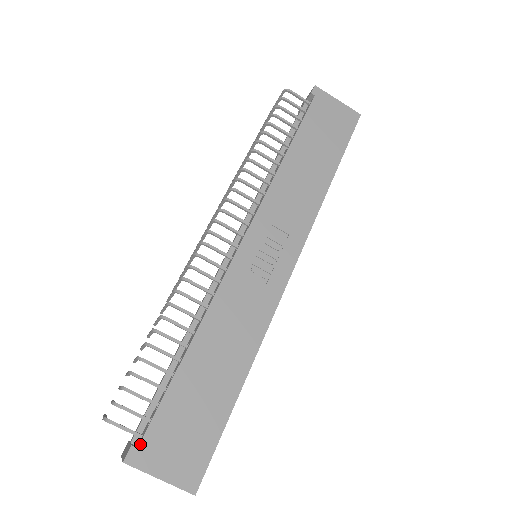
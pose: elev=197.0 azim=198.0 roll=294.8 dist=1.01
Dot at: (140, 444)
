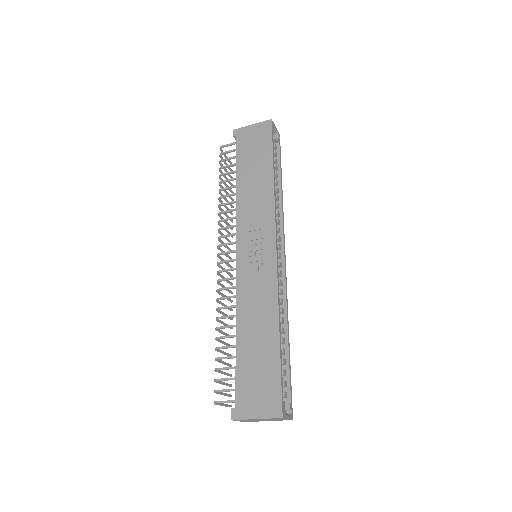
Dot at: (236, 405)
